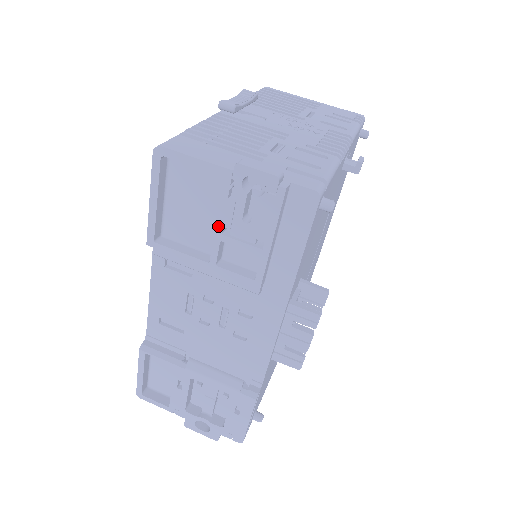
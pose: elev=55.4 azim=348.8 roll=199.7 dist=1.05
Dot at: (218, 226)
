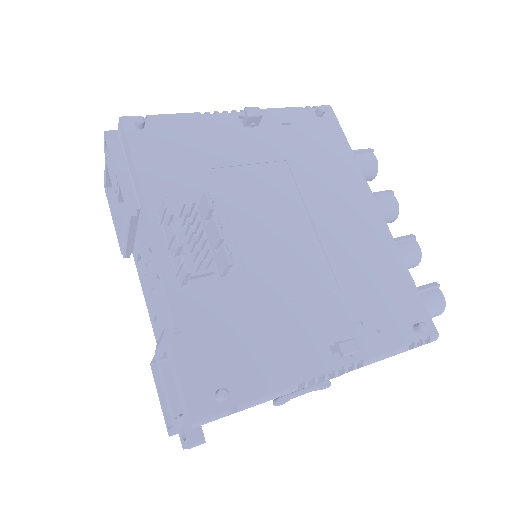
Dot at: (115, 195)
